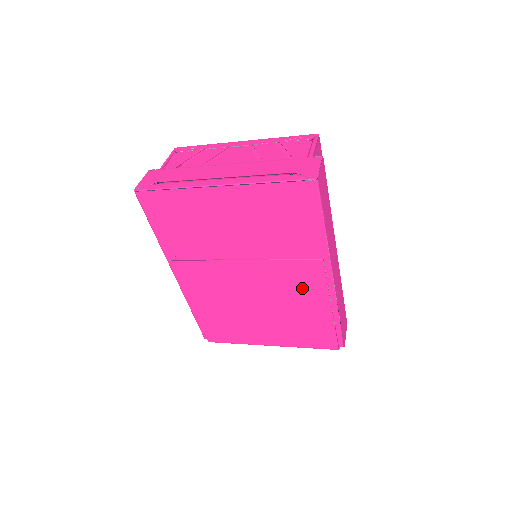
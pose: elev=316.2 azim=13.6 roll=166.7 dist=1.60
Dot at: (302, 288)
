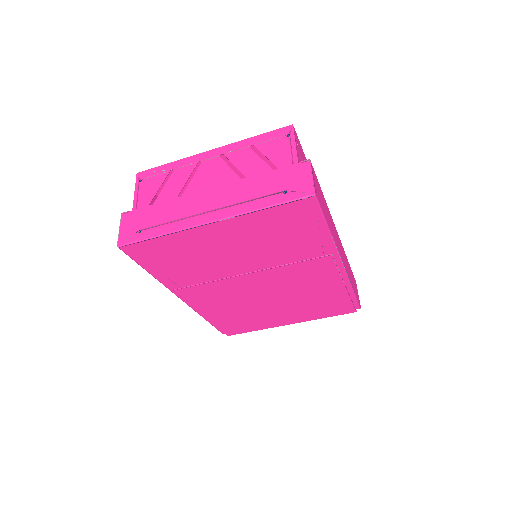
Dot at: (313, 279)
